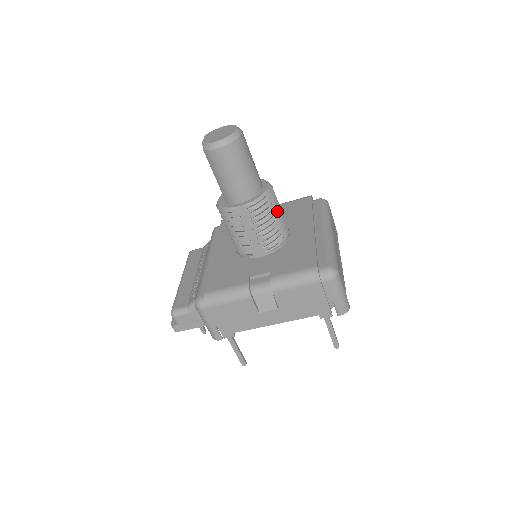
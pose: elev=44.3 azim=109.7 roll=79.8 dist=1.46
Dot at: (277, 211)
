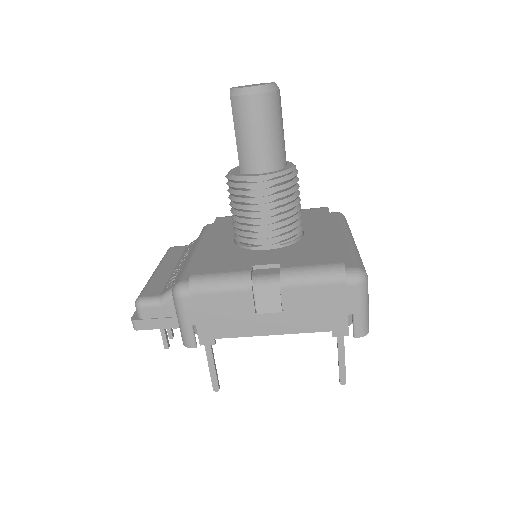
Dot at: (297, 199)
